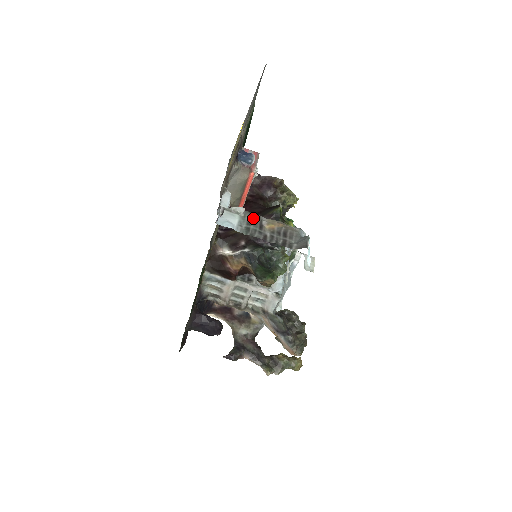
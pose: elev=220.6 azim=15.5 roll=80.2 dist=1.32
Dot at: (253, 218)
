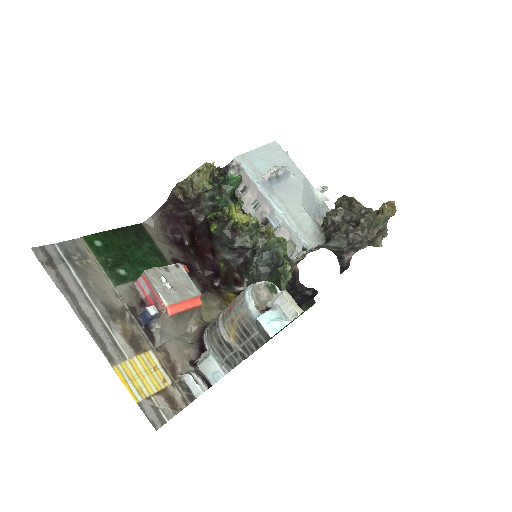
Dot at: (218, 345)
